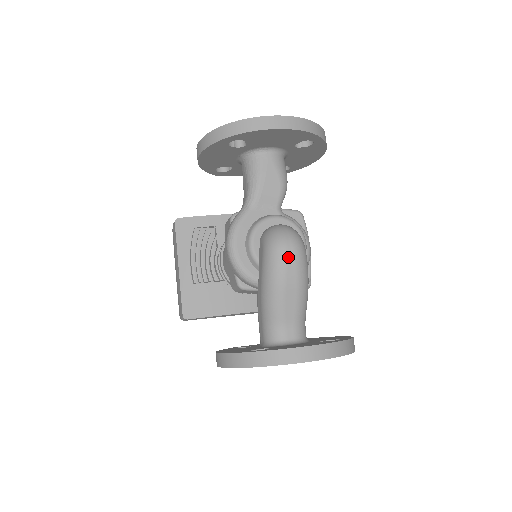
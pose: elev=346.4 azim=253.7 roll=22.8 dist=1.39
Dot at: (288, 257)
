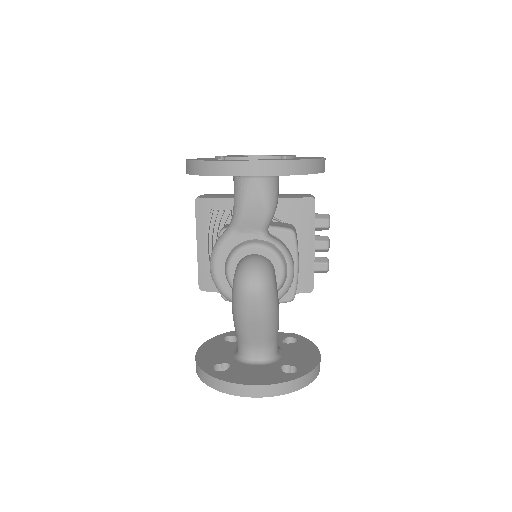
Dot at: (250, 299)
